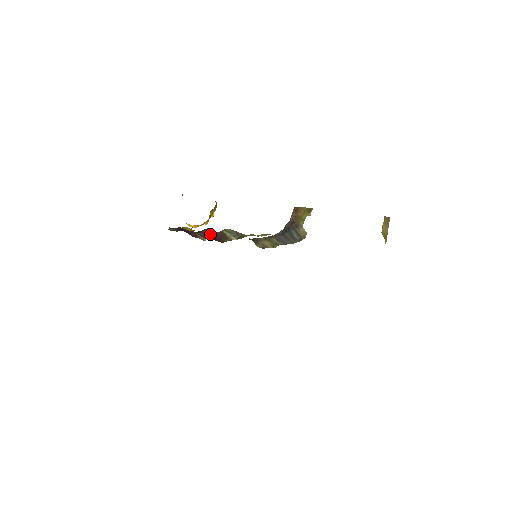
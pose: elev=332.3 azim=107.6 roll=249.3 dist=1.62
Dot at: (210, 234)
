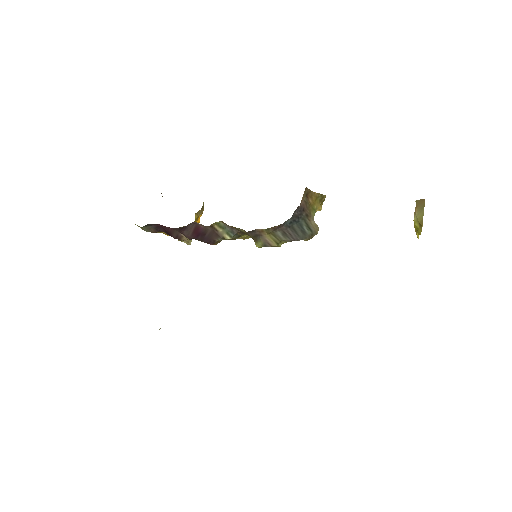
Dot at: (197, 231)
